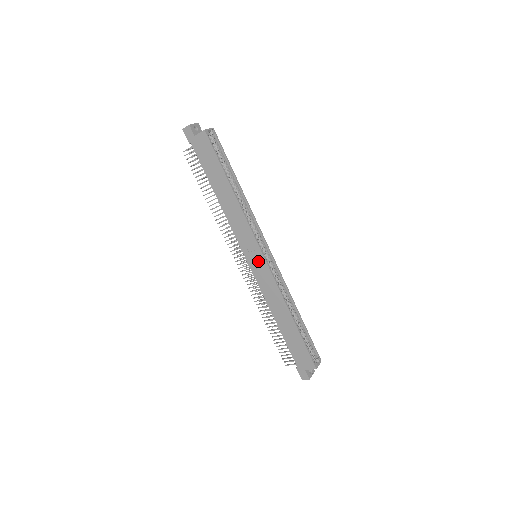
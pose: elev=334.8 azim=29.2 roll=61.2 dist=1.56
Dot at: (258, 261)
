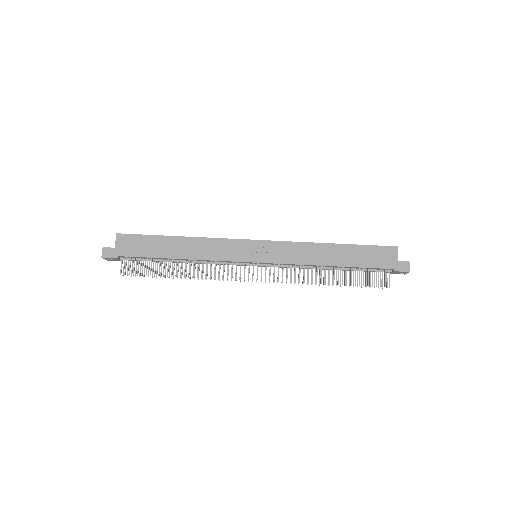
Dot at: (261, 250)
